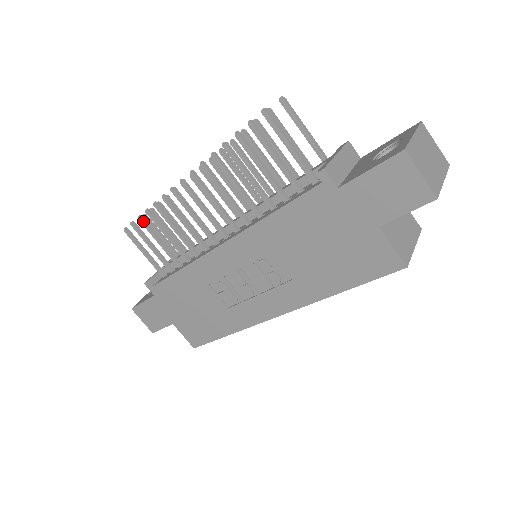
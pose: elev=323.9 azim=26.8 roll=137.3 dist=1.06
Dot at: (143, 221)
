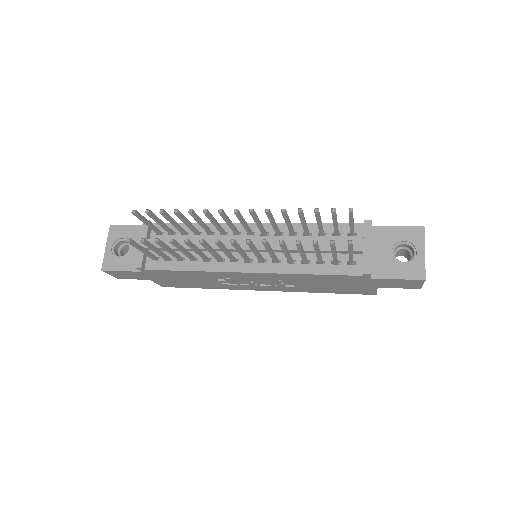
Dot at: (160, 243)
